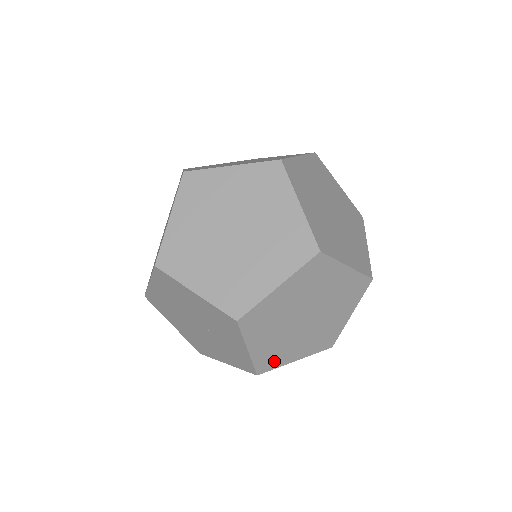
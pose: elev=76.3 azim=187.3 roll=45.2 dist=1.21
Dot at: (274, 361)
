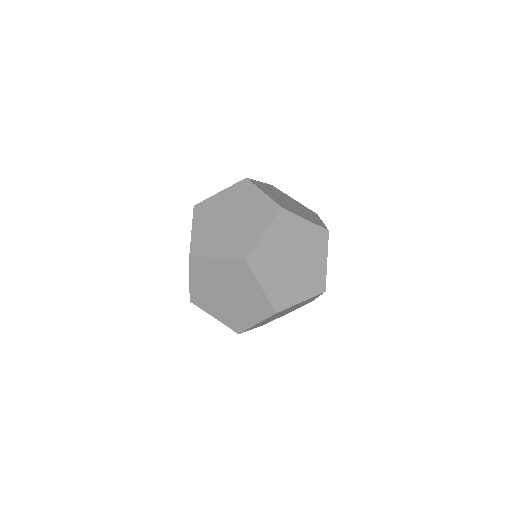
Dot at: occluded
